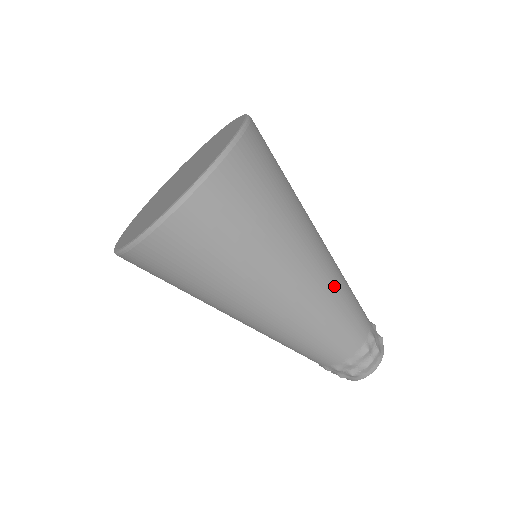
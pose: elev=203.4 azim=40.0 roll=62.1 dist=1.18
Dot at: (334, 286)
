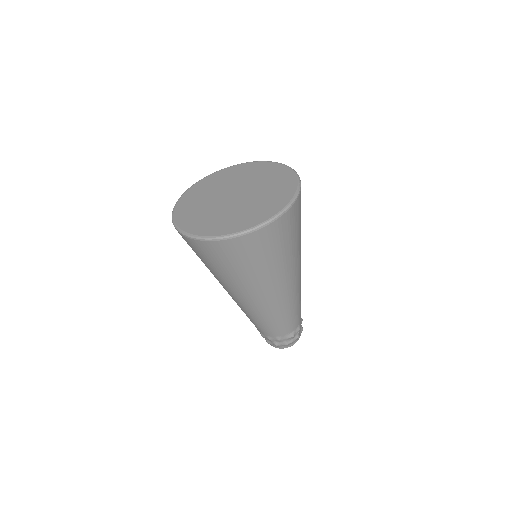
Dot at: (295, 296)
